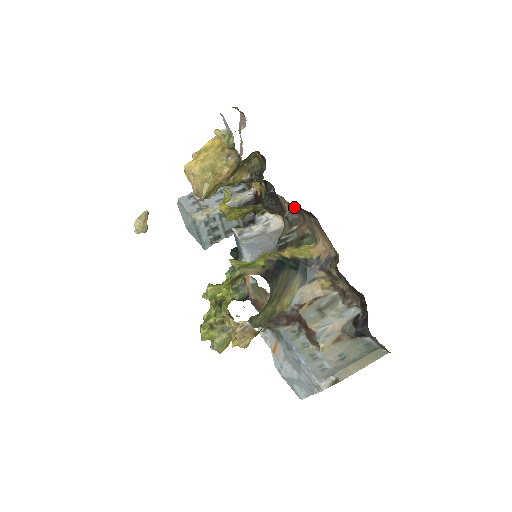
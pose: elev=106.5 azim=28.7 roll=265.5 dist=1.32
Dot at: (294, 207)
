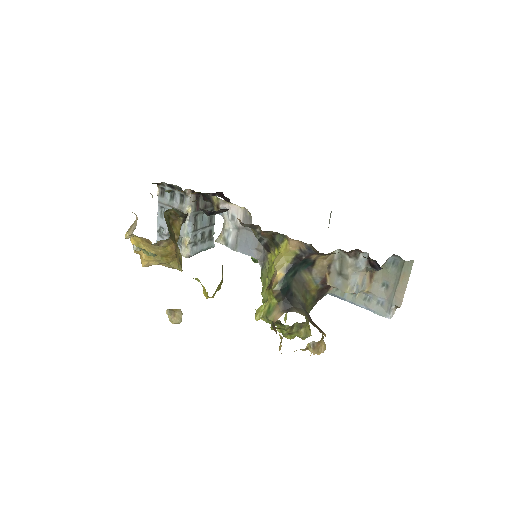
Dot at: occluded
